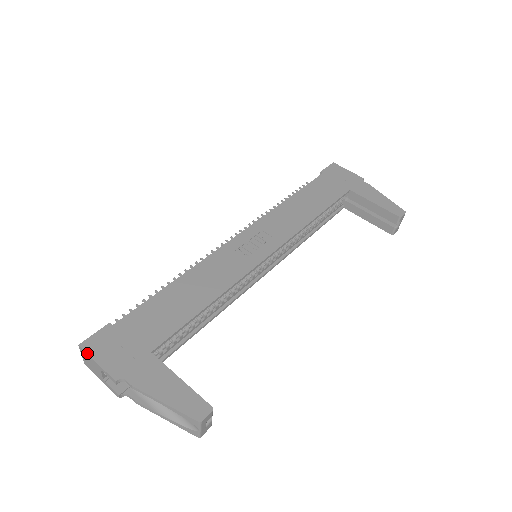
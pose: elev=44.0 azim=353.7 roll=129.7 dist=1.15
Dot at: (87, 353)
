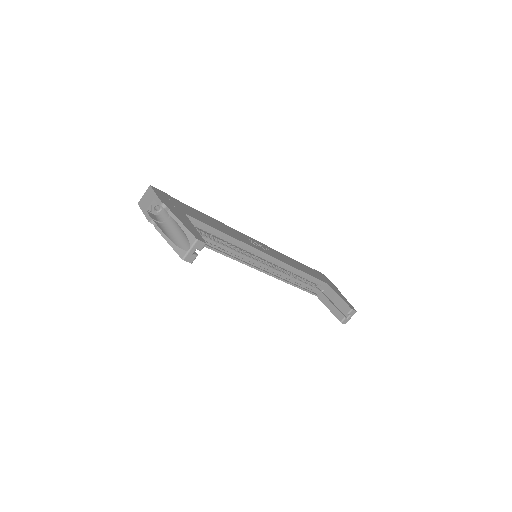
Dot at: (153, 189)
